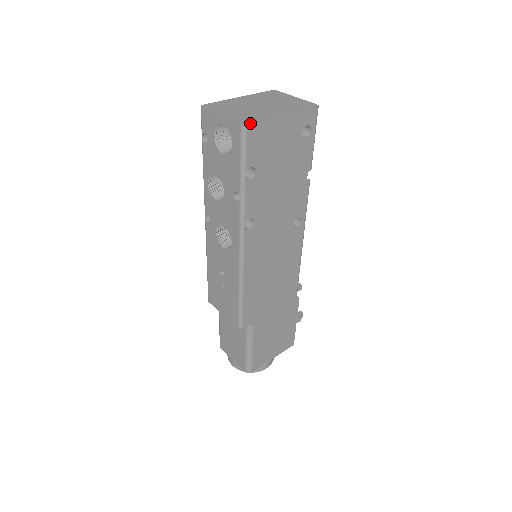
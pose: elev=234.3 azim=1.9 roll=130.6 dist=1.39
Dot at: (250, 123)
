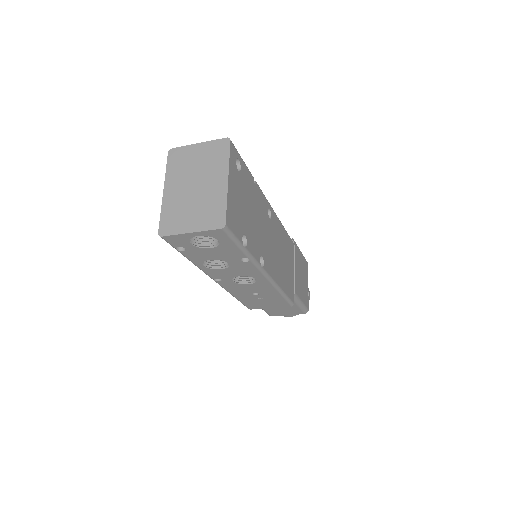
Dot at: (225, 220)
